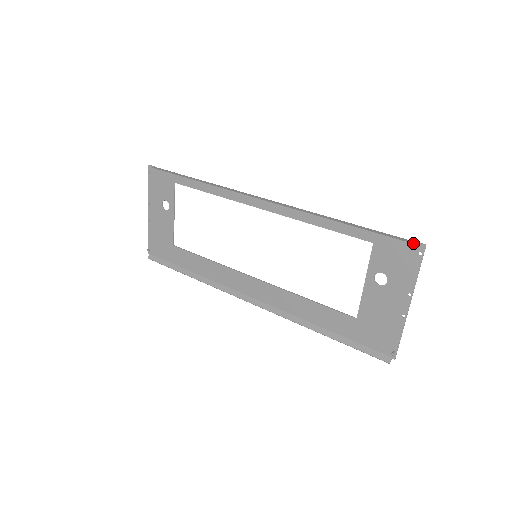
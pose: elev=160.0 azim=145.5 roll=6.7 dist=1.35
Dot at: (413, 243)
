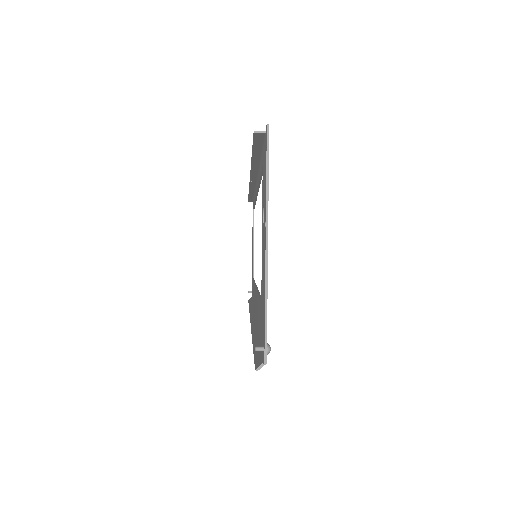
Dot at: (265, 133)
